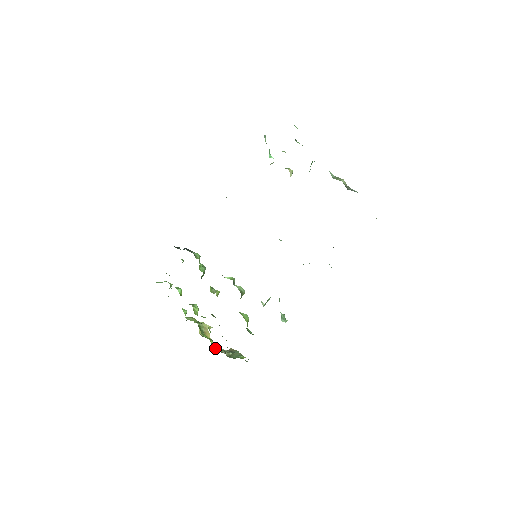
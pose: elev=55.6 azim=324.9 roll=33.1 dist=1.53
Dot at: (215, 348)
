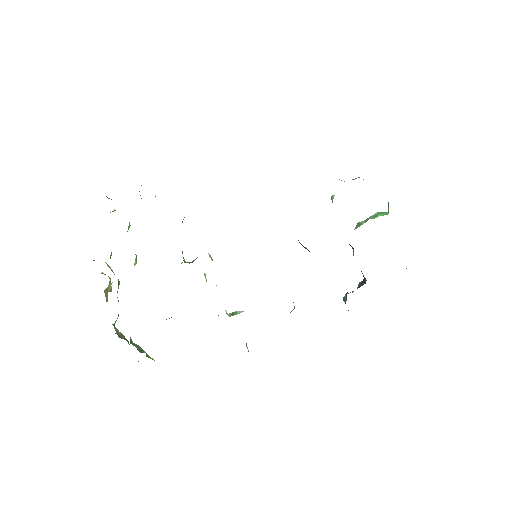
Dot at: (115, 322)
